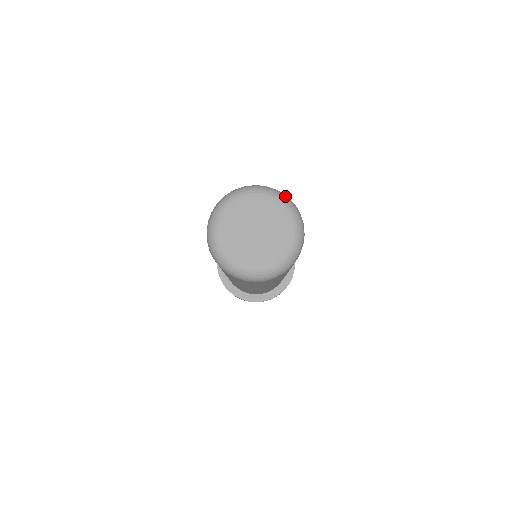
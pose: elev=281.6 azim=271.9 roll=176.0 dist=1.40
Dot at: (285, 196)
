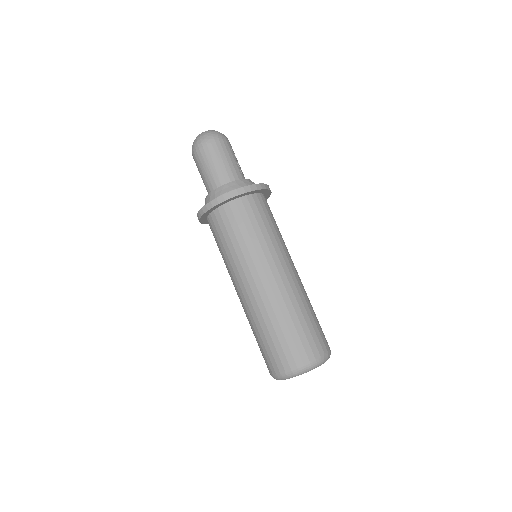
Dot at: (313, 366)
